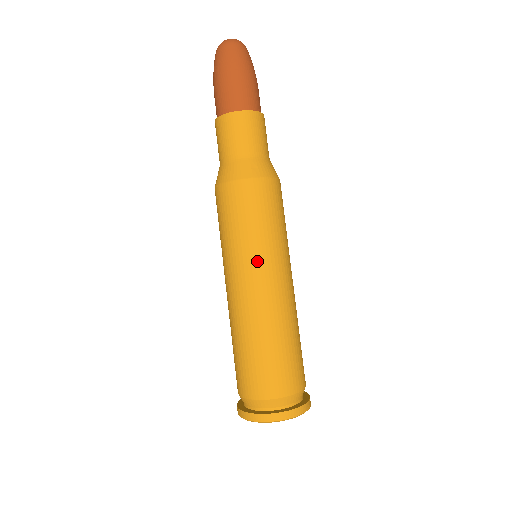
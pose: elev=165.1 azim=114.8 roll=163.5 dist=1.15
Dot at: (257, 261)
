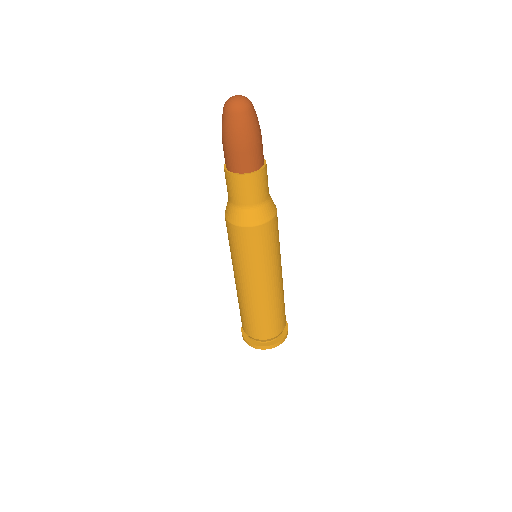
Dot at: (277, 266)
